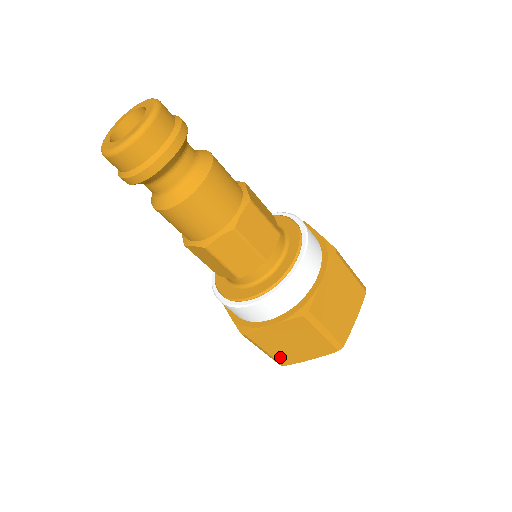
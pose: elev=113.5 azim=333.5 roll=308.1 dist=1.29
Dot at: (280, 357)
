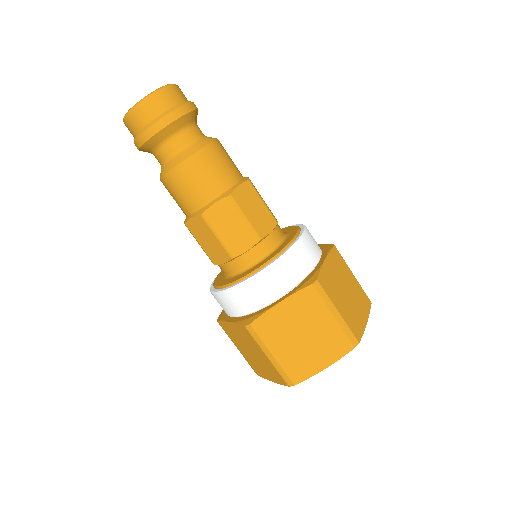
Dot at: (250, 362)
